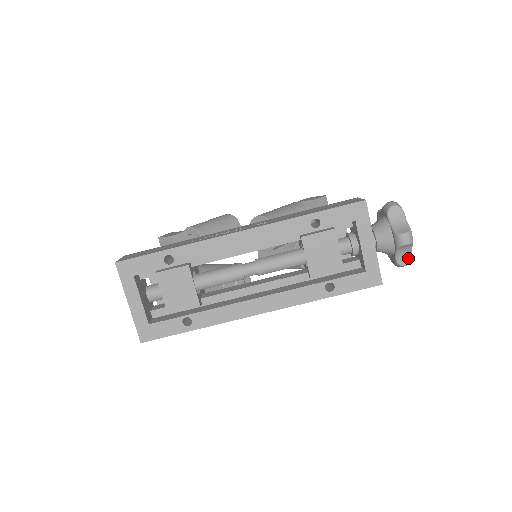
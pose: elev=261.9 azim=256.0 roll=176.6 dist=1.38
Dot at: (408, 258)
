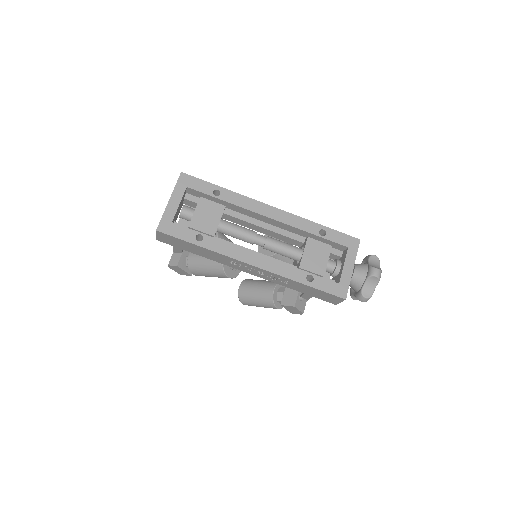
Dot at: (370, 294)
